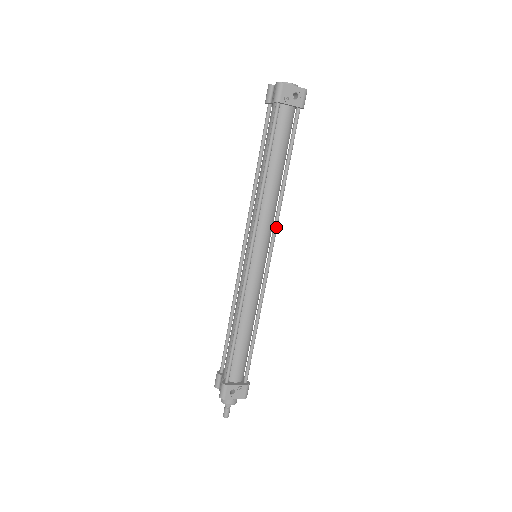
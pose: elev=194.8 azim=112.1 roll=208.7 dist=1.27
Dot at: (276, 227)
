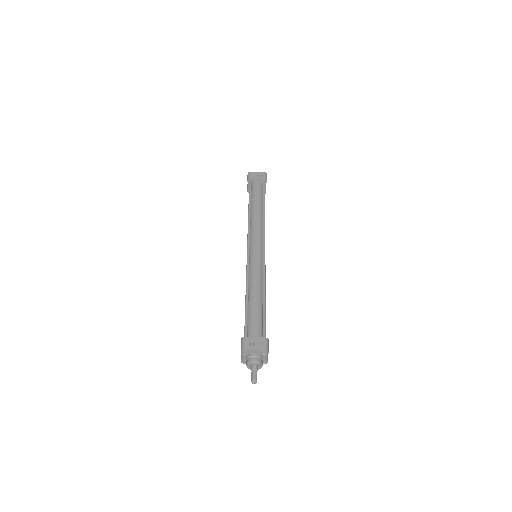
Dot at: (264, 232)
